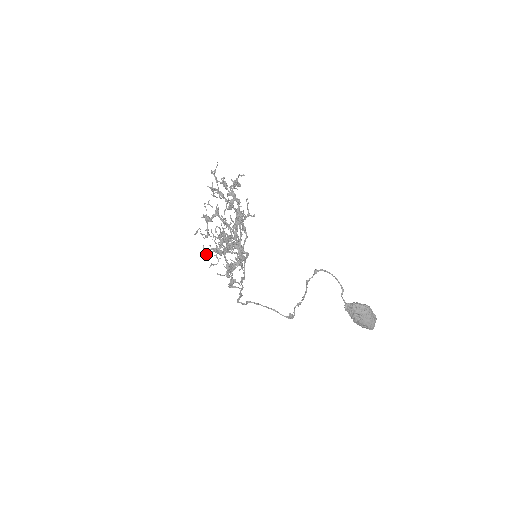
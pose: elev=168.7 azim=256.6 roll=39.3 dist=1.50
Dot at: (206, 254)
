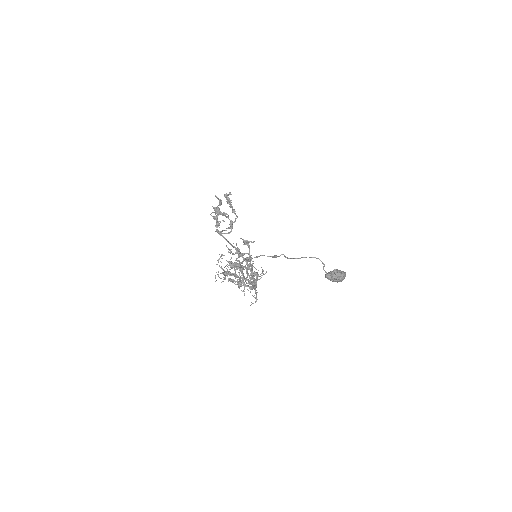
Dot at: occluded
